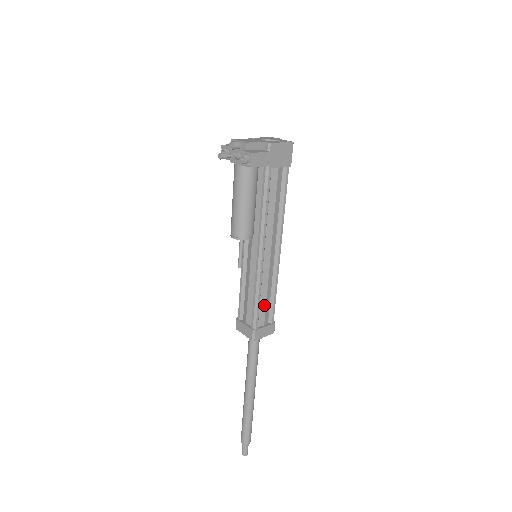
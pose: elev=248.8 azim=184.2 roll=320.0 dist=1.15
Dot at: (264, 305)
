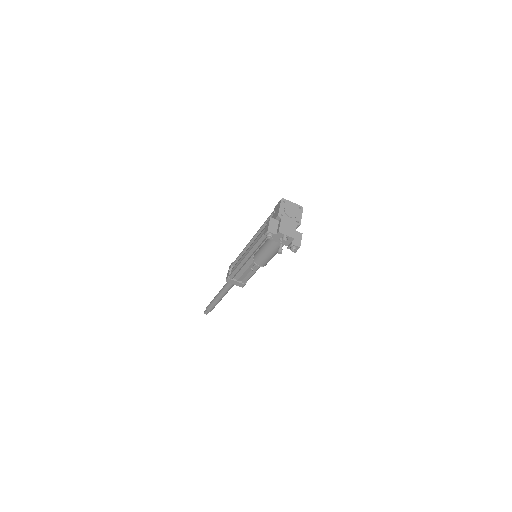
Dot at: occluded
